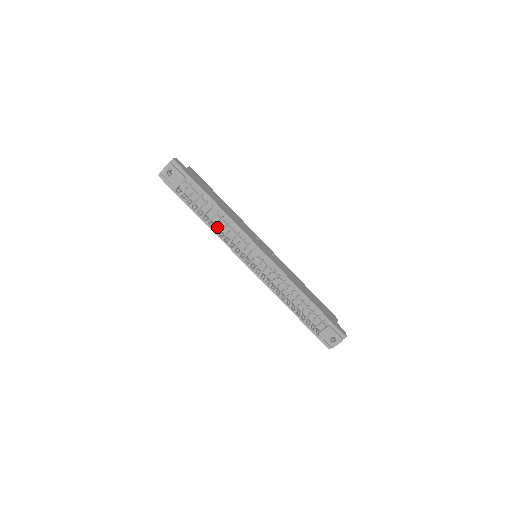
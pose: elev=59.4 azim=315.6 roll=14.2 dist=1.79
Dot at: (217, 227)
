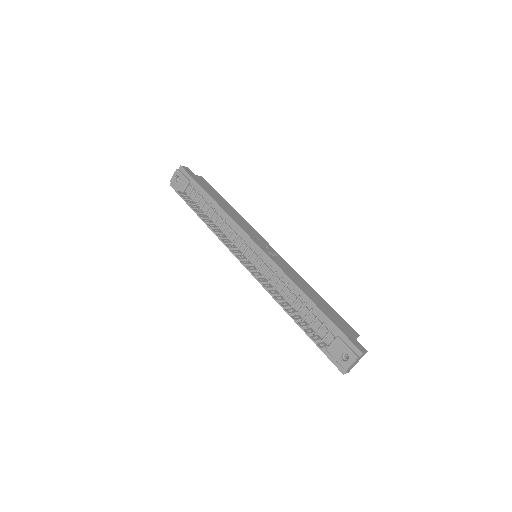
Dot at: (215, 225)
